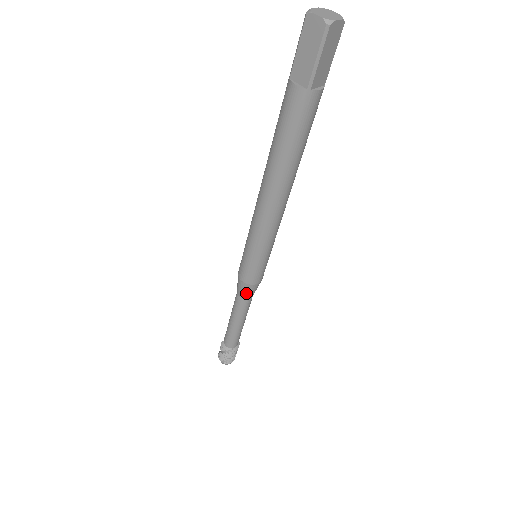
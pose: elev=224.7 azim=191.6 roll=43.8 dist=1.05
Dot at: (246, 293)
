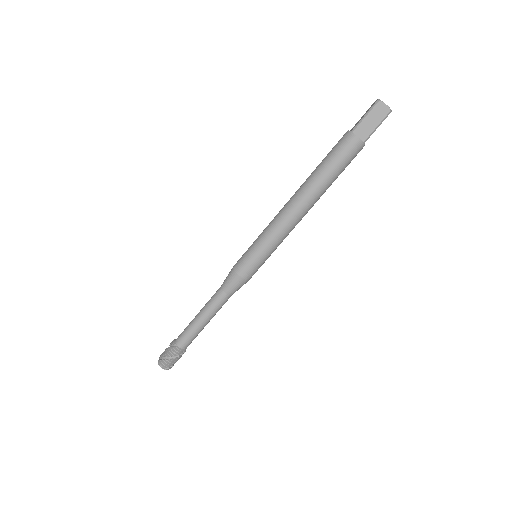
Dot at: (227, 281)
